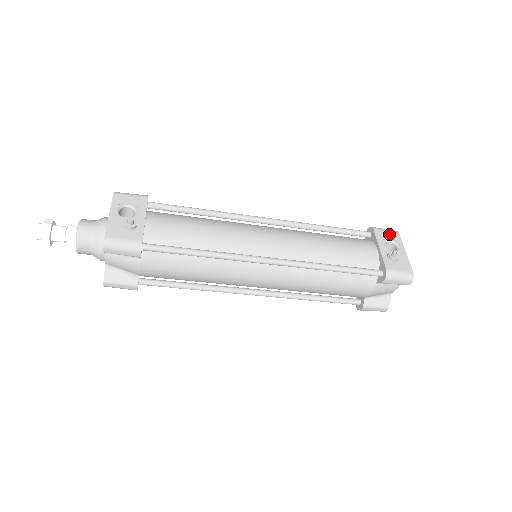
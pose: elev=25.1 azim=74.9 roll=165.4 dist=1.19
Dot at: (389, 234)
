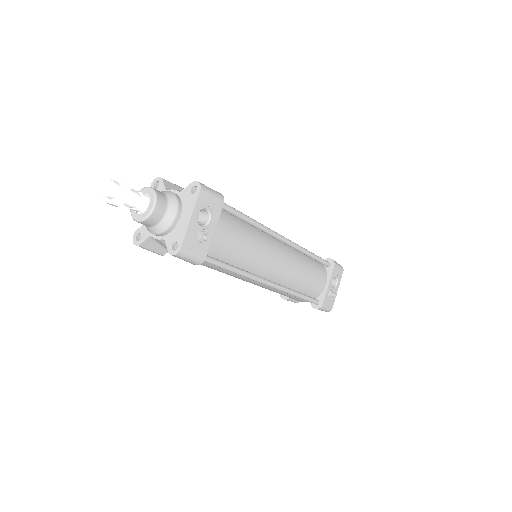
Dot at: (339, 272)
